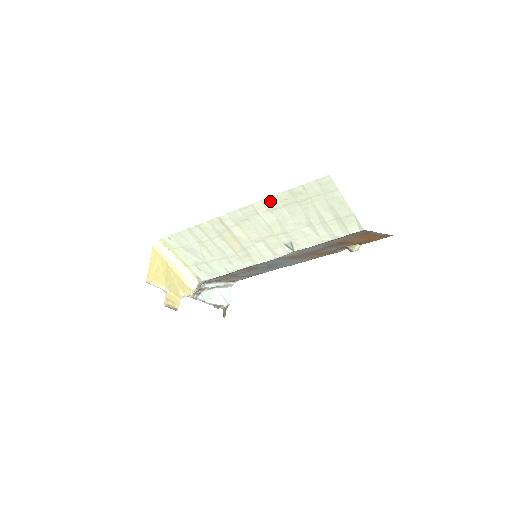
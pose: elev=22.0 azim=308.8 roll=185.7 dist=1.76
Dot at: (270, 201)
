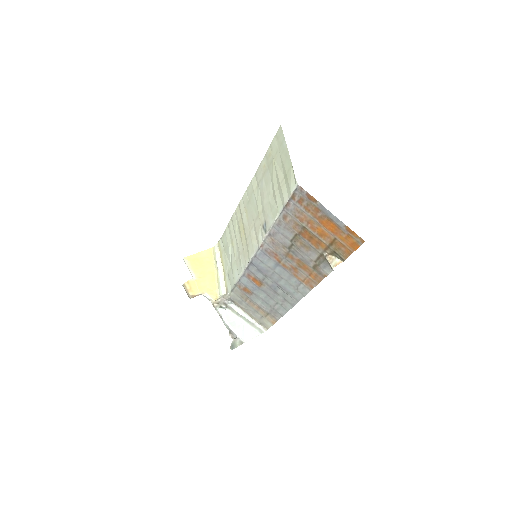
Dot at: (258, 173)
